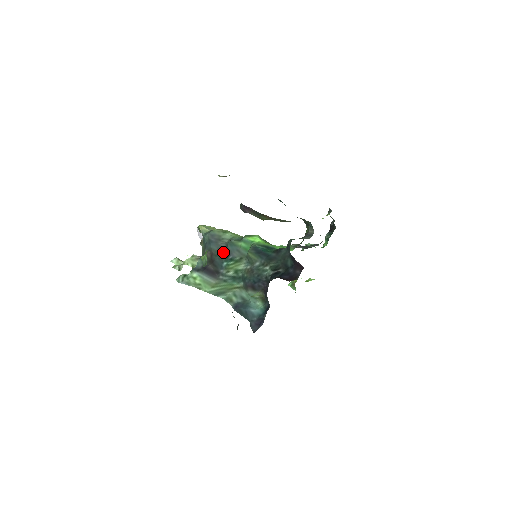
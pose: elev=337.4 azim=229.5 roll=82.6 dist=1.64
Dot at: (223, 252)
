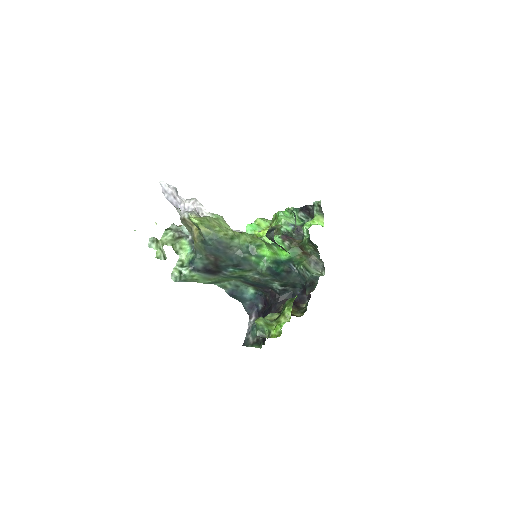
Dot at: (231, 261)
